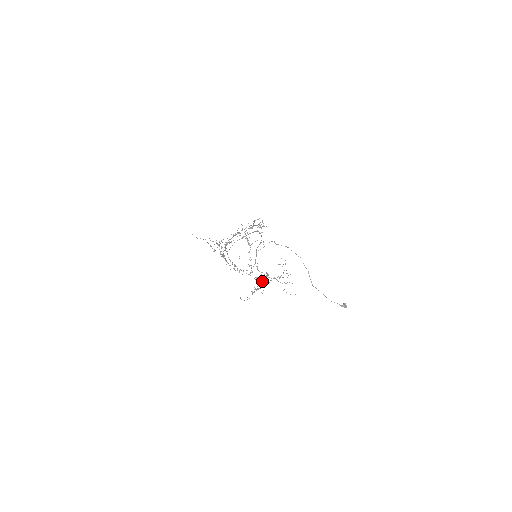
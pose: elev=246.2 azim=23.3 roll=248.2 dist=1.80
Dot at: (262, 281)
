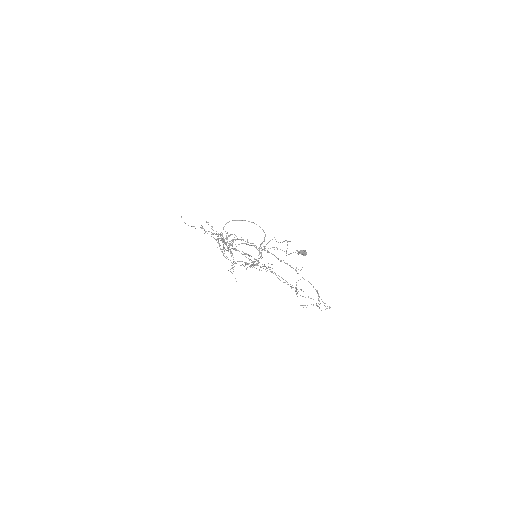
Dot at: (233, 249)
